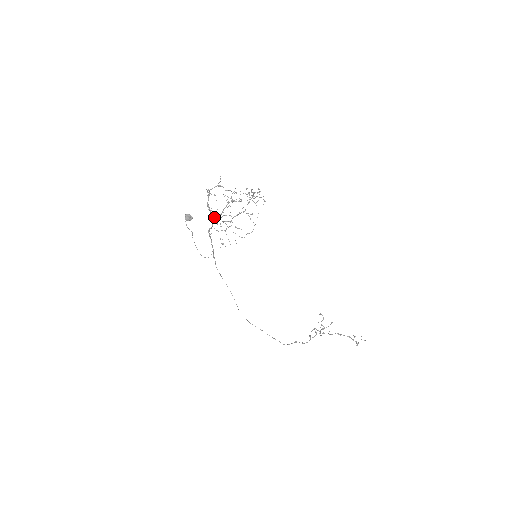
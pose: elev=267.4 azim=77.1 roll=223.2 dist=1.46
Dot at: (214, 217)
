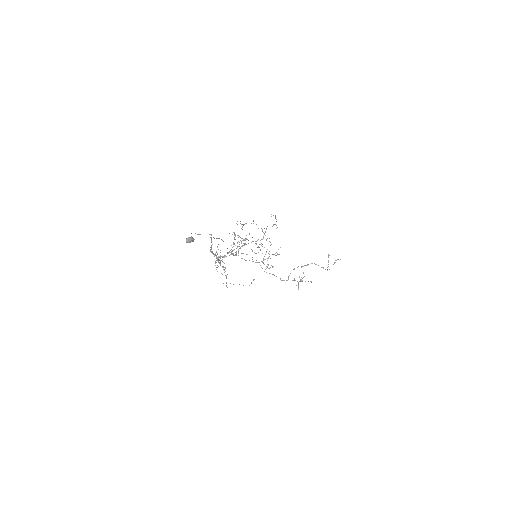
Dot at: occluded
